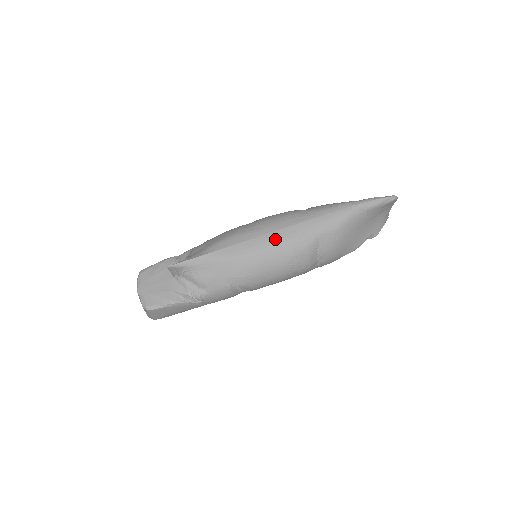
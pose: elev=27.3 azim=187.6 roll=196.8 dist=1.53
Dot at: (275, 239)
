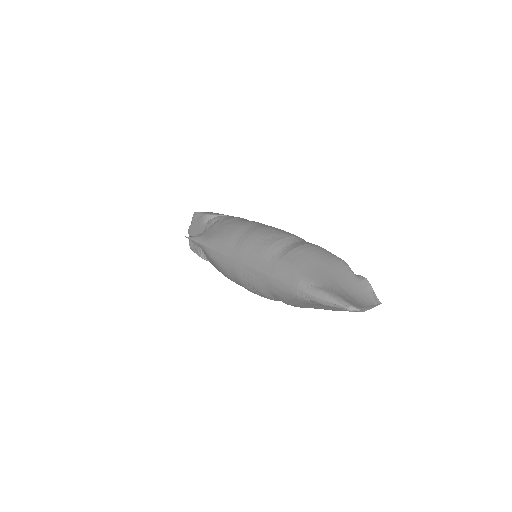
Dot at: (240, 270)
